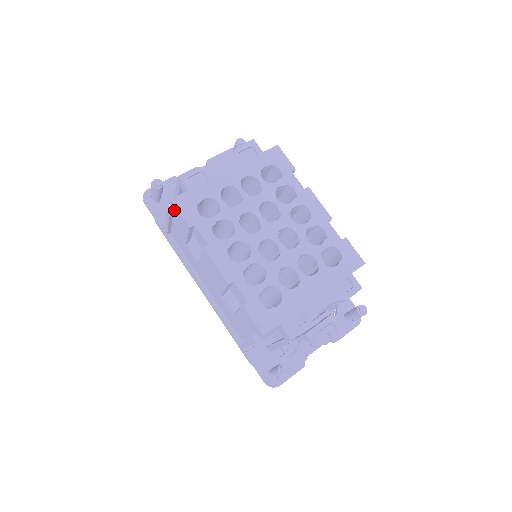
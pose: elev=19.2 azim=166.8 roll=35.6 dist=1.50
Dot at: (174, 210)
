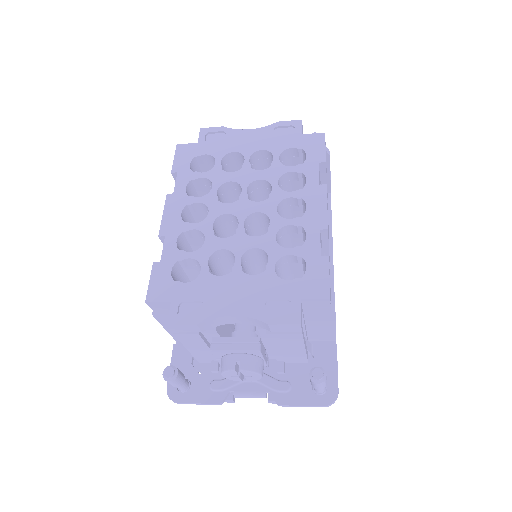
Dot at: occluded
